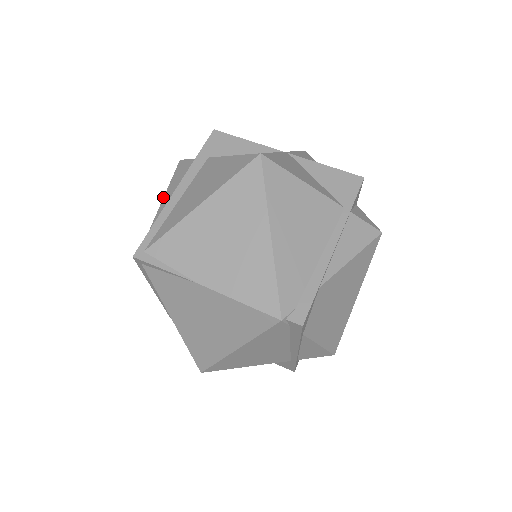
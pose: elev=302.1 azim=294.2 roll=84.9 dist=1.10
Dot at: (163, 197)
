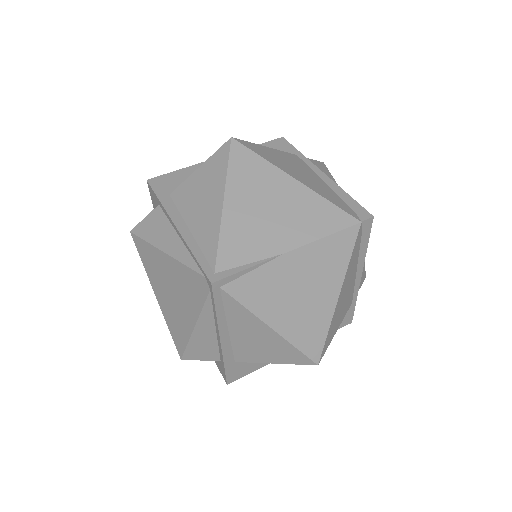
Dot at: (161, 251)
